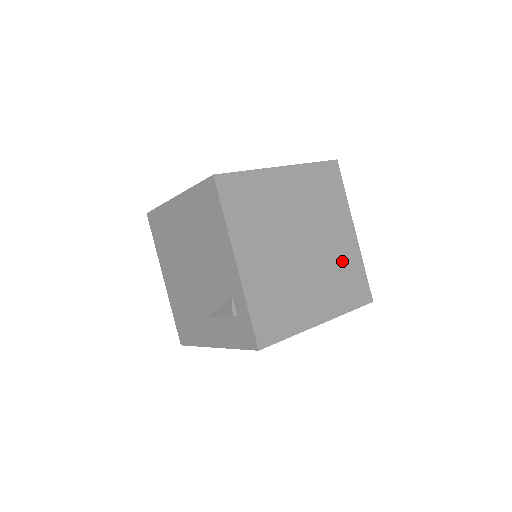
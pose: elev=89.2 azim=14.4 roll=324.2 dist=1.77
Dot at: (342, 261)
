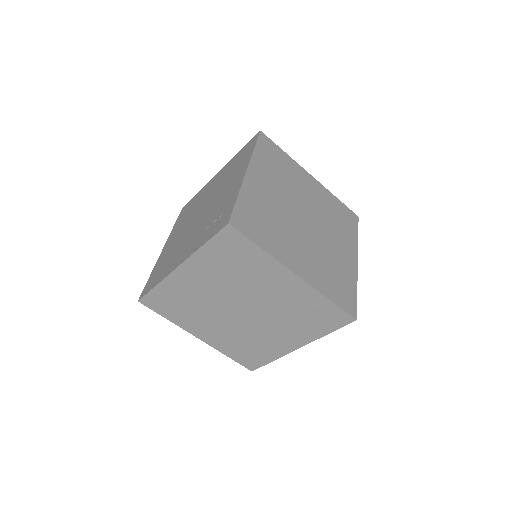
Dot at: (327, 206)
